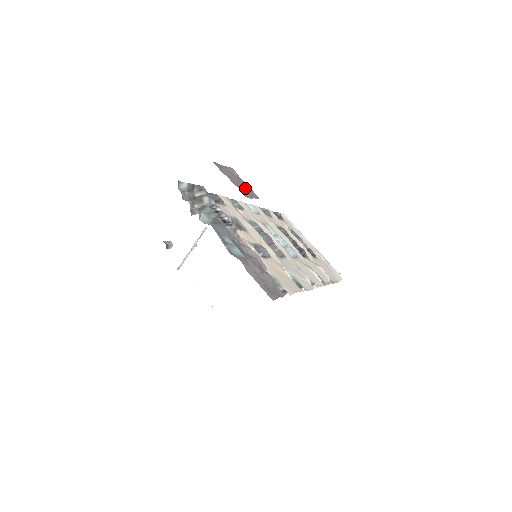
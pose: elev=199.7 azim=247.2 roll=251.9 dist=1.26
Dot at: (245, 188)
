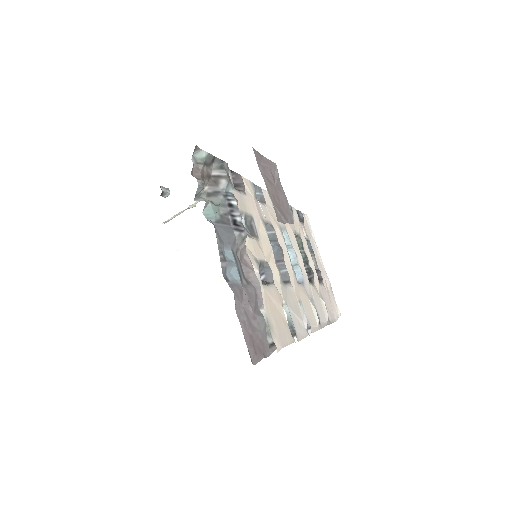
Dot at: (281, 203)
